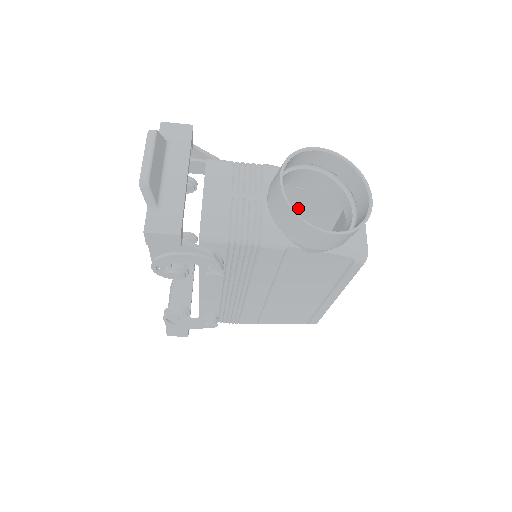
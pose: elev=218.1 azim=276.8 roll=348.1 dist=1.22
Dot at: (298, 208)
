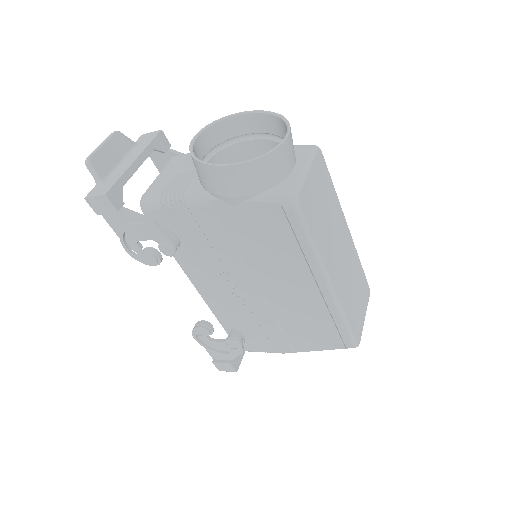
Dot at: occluded
